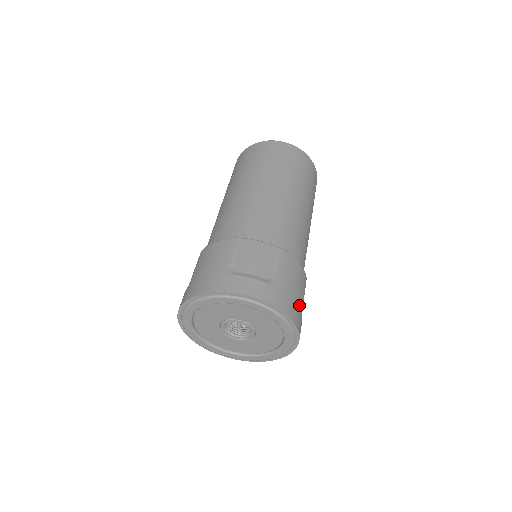
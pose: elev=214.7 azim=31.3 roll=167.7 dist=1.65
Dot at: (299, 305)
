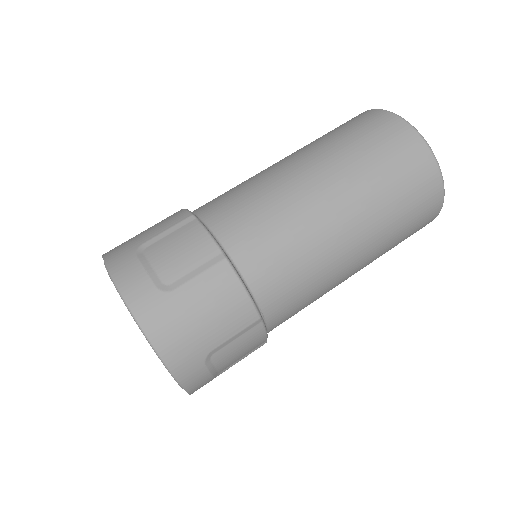
Dot at: (199, 343)
